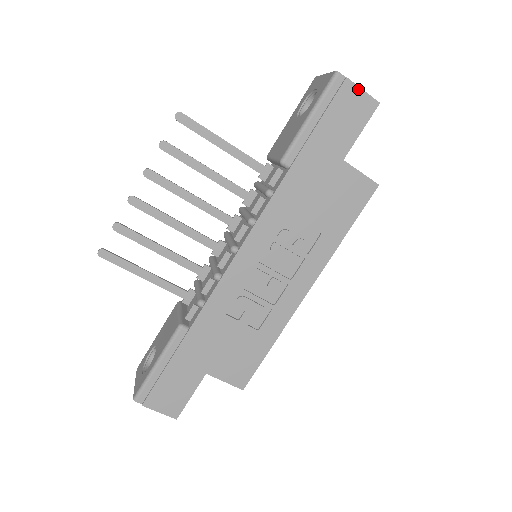
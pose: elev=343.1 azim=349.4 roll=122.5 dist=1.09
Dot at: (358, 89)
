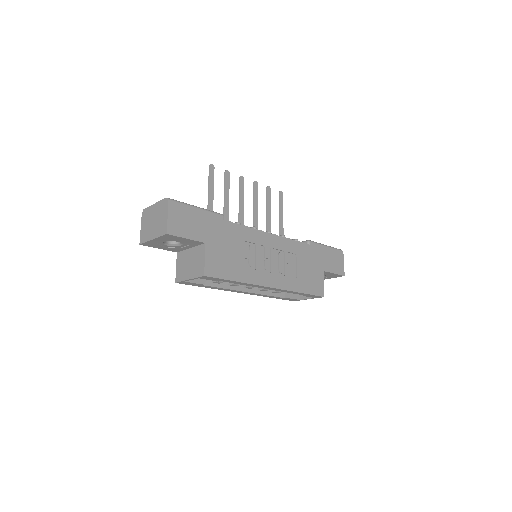
Dot at: (343, 262)
